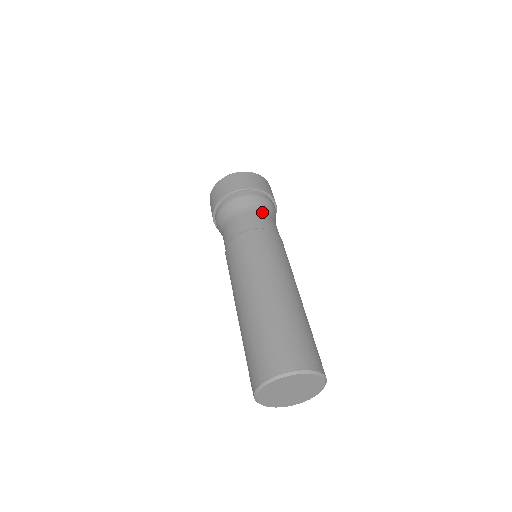
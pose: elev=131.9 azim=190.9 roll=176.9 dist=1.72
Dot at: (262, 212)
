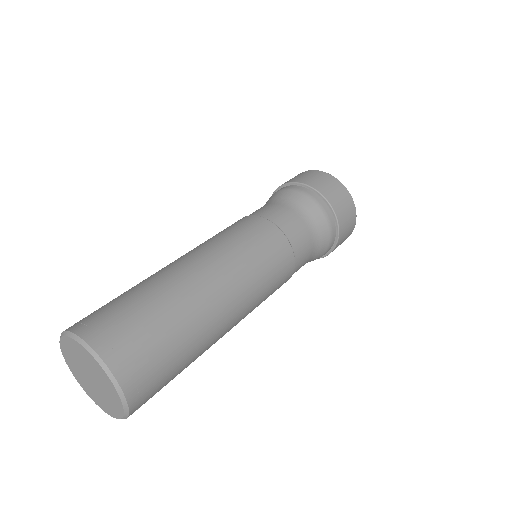
Dot at: (313, 238)
